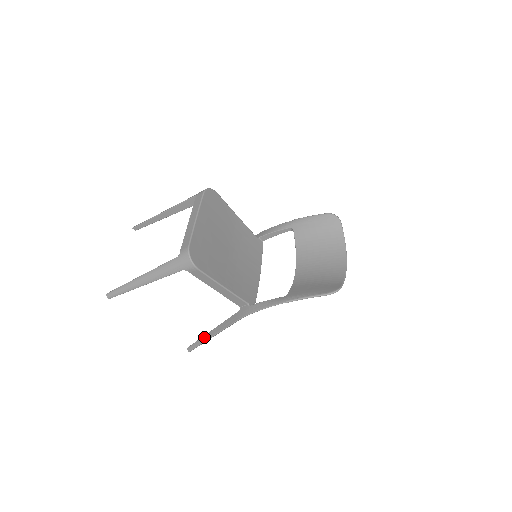
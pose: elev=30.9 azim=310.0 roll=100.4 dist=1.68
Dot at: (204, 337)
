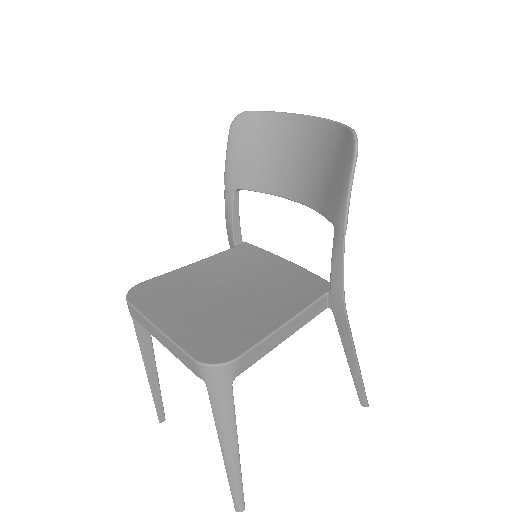
Dot at: (354, 378)
